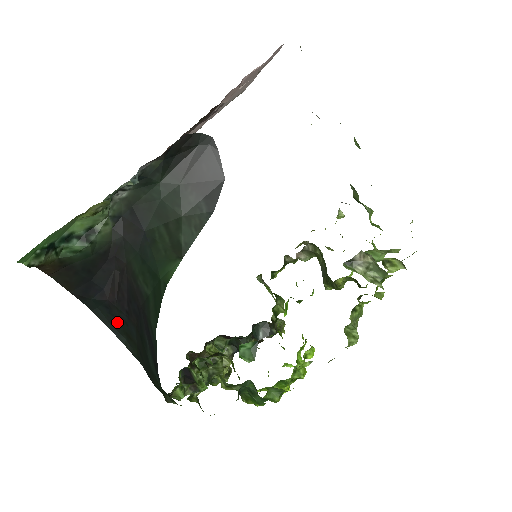
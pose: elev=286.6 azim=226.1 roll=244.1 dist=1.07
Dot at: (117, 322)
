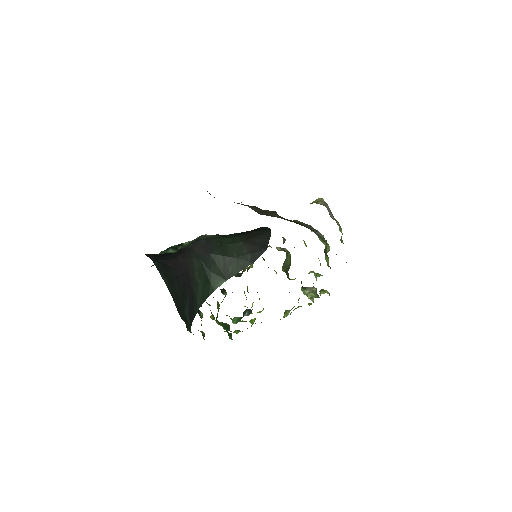
Dot at: (166, 273)
